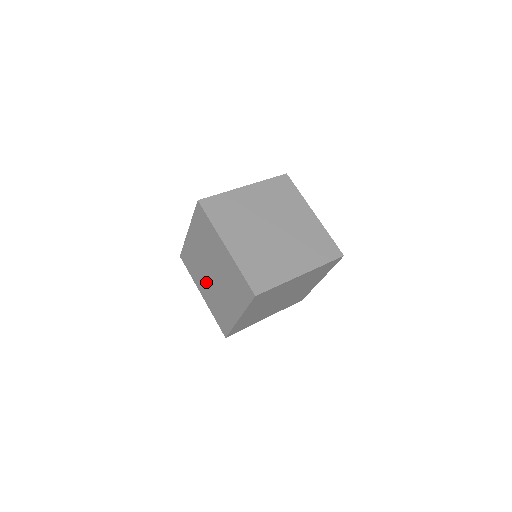
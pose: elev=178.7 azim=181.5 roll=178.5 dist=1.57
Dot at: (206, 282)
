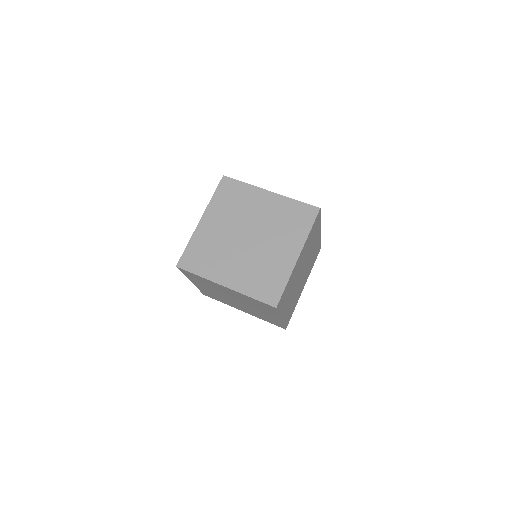
Dot at: occluded
